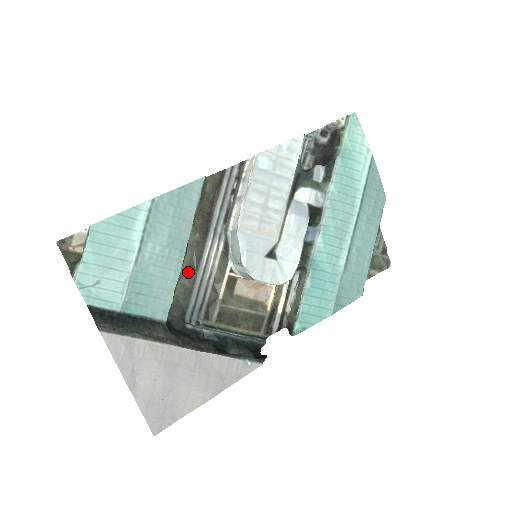
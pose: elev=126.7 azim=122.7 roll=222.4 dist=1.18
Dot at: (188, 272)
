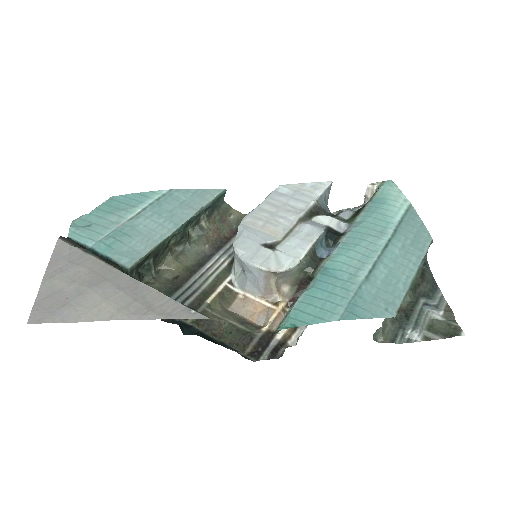
Dot at: (184, 273)
